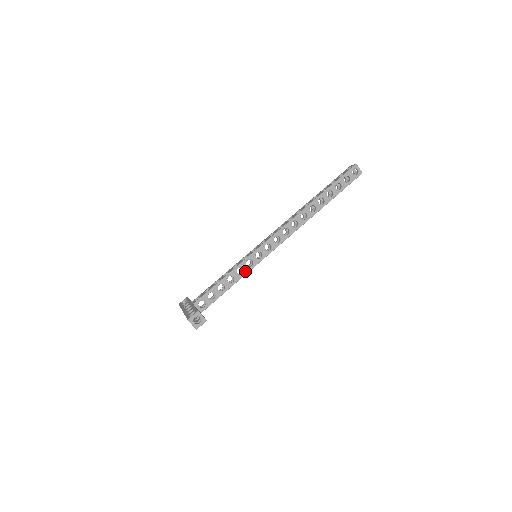
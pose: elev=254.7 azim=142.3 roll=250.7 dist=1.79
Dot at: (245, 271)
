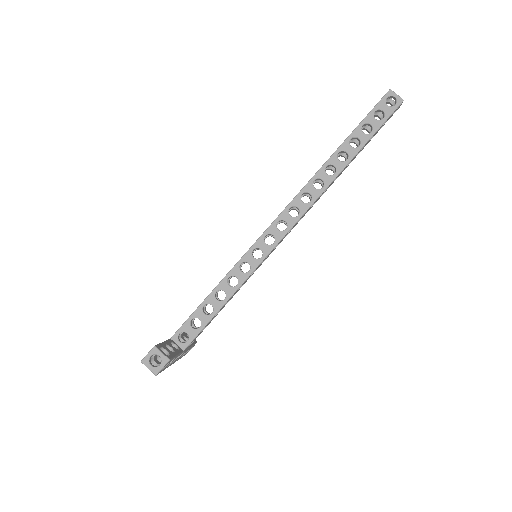
Dot at: (240, 280)
